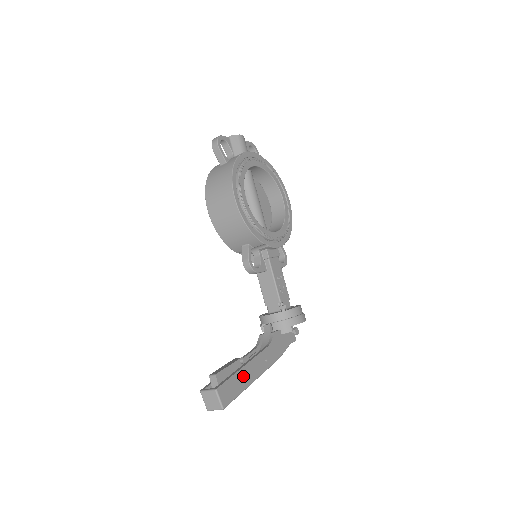
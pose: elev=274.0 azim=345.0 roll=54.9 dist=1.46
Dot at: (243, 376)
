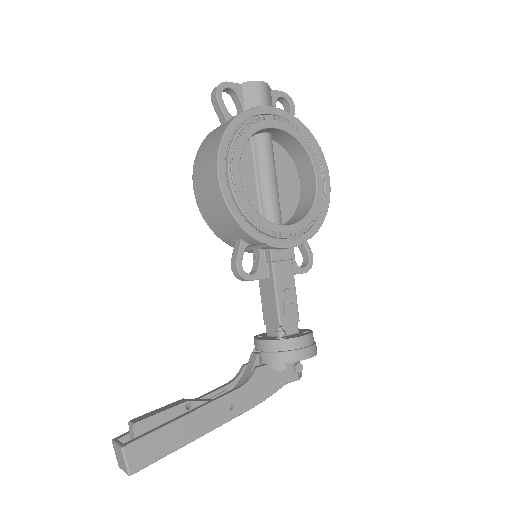
Dot at: (180, 429)
